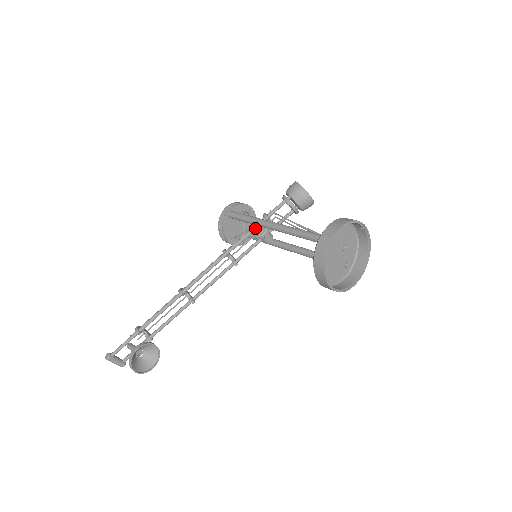
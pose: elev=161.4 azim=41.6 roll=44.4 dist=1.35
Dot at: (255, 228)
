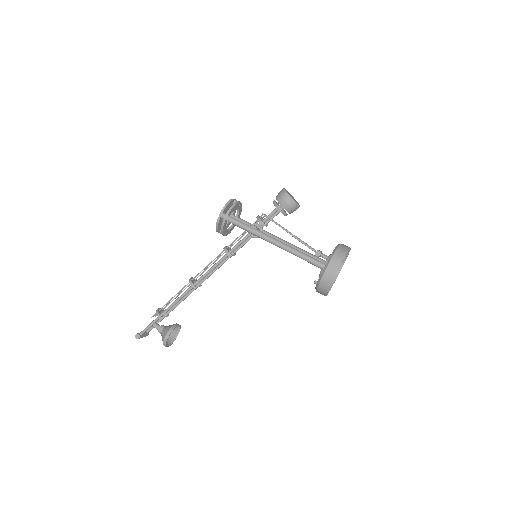
Dot at: occluded
